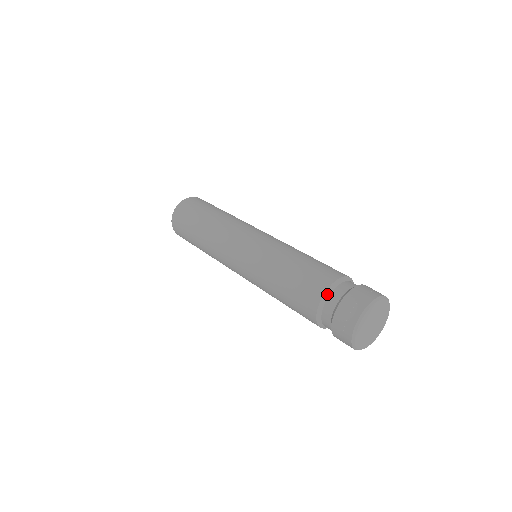
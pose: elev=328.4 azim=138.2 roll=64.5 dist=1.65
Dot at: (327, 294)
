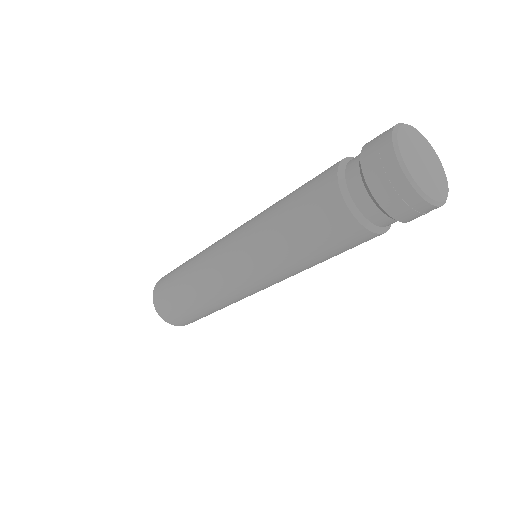
Dot at: (344, 162)
